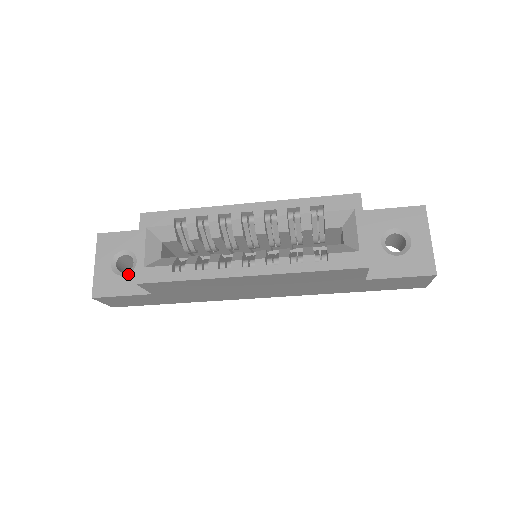
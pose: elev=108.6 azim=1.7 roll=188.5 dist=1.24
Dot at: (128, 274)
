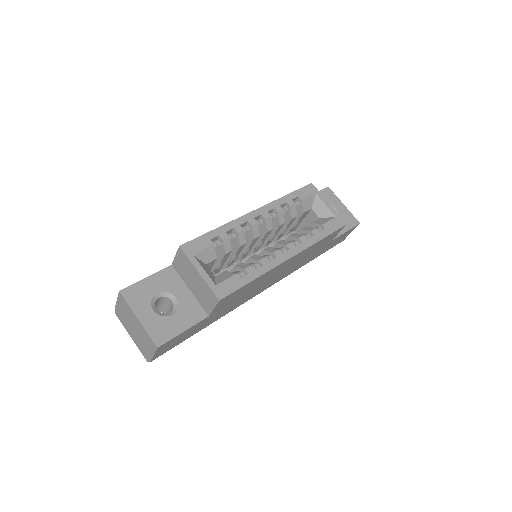
Dot at: (176, 311)
